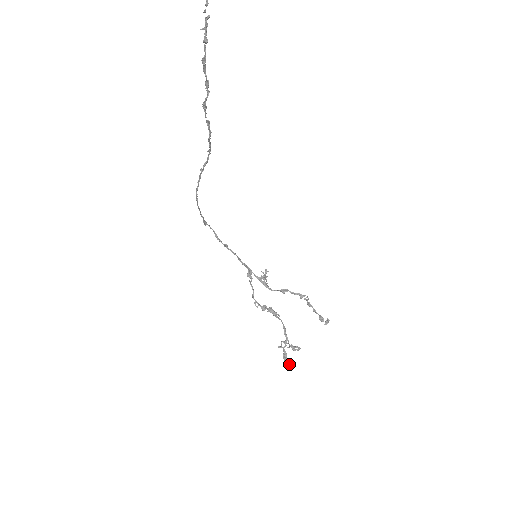
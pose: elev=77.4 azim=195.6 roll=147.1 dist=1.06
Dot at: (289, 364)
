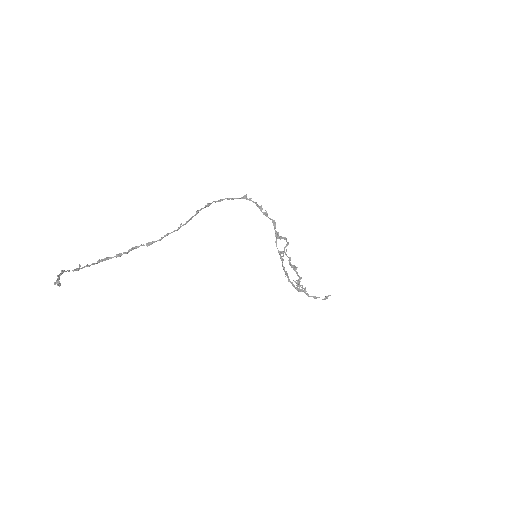
Dot at: occluded
